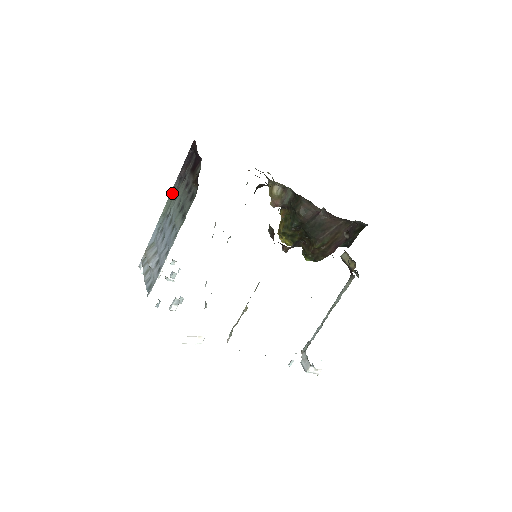
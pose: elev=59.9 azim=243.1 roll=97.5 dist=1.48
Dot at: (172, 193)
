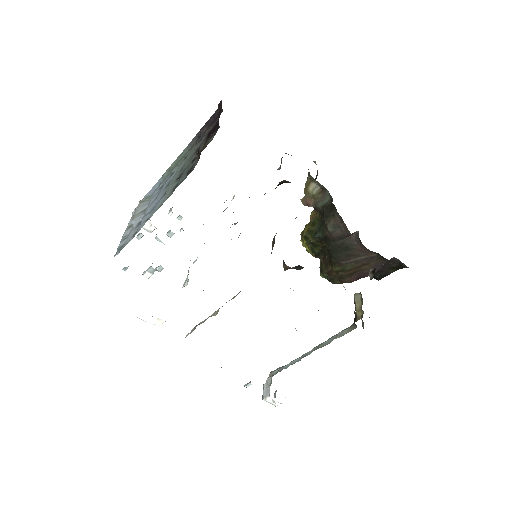
Dot at: (186, 149)
